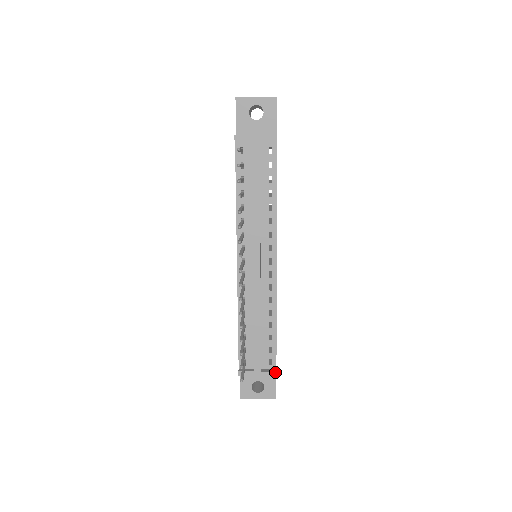
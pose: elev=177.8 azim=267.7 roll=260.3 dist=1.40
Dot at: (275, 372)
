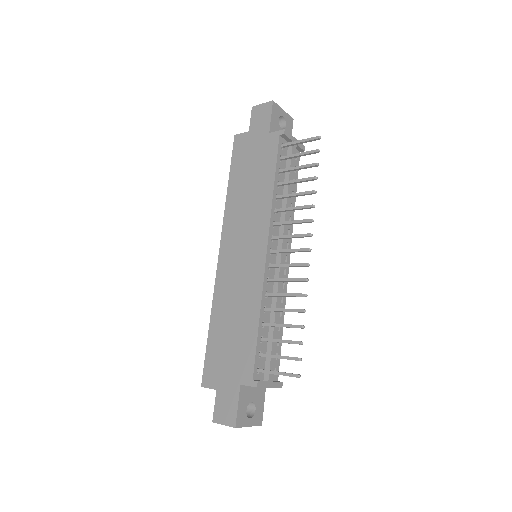
Dot at: (282, 382)
